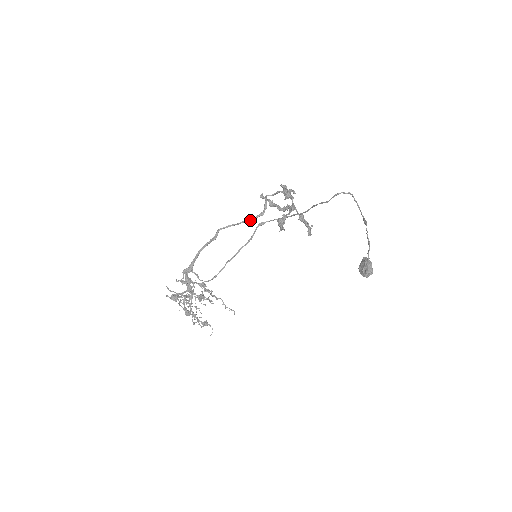
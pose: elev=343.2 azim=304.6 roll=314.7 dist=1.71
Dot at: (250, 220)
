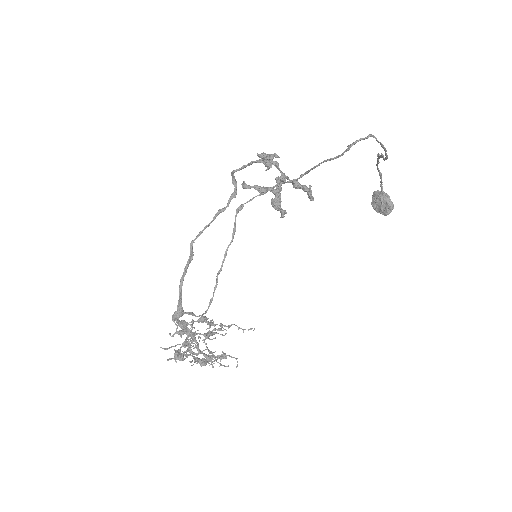
Dot at: (222, 210)
